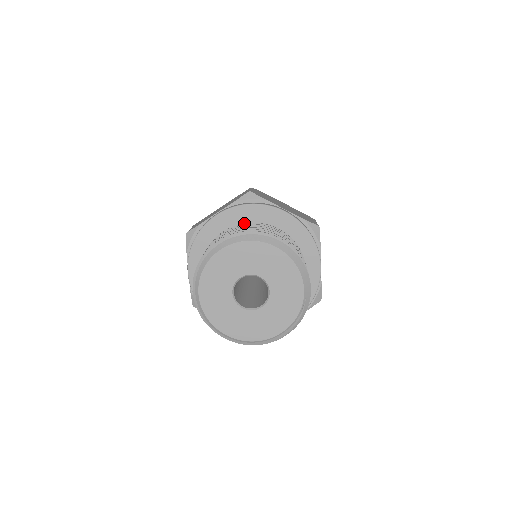
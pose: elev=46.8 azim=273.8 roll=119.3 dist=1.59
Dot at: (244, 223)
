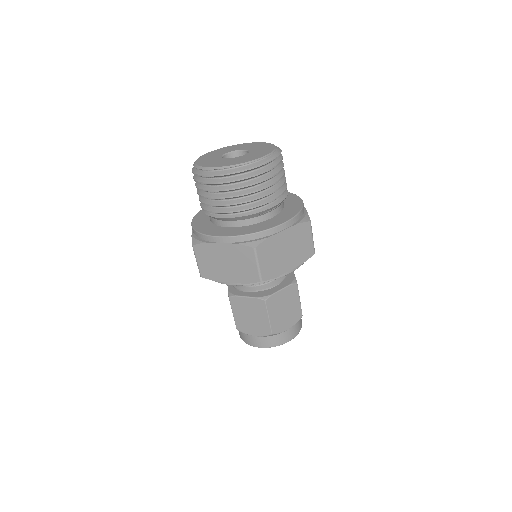
Dot at: occluded
